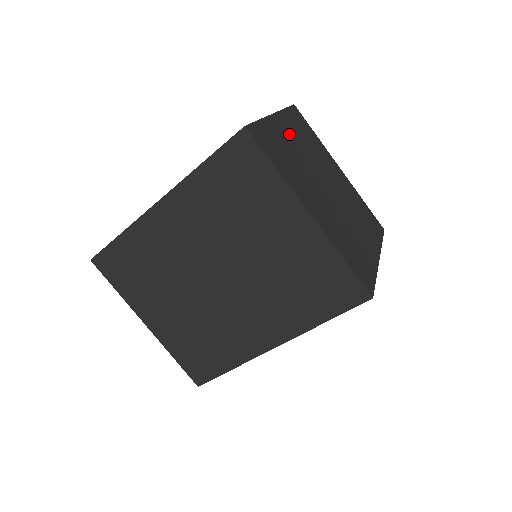
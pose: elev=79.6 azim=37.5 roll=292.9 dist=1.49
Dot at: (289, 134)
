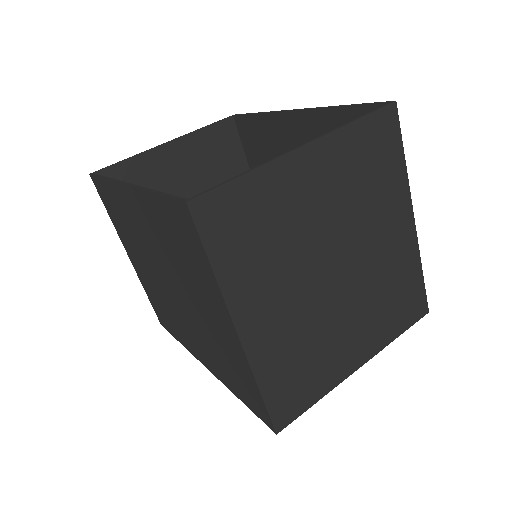
Dot at: (315, 182)
